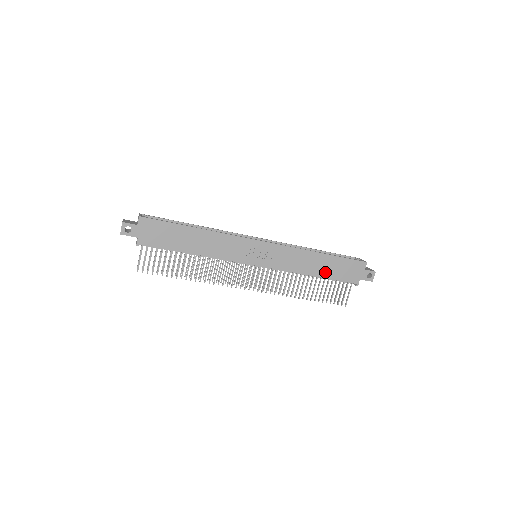
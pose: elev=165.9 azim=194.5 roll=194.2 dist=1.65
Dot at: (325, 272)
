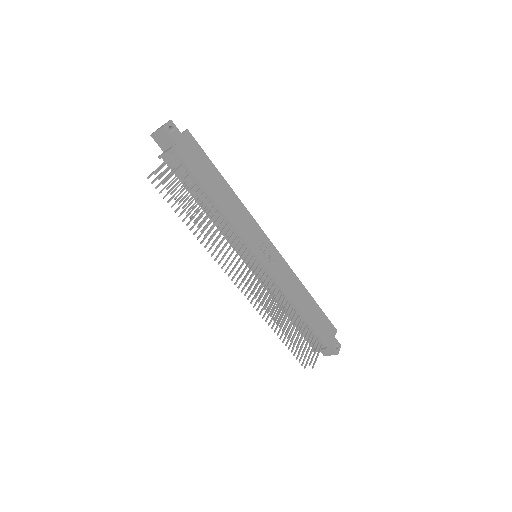
Dot at: (307, 314)
